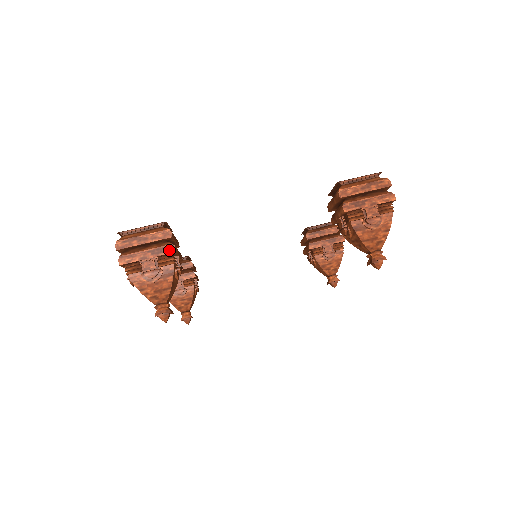
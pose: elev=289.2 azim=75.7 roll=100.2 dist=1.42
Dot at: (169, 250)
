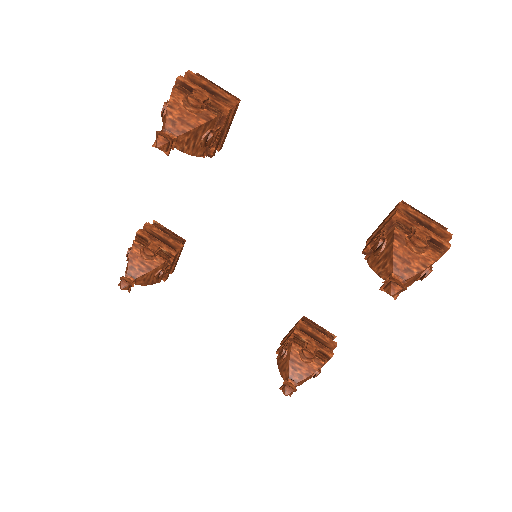
Dot at: (225, 105)
